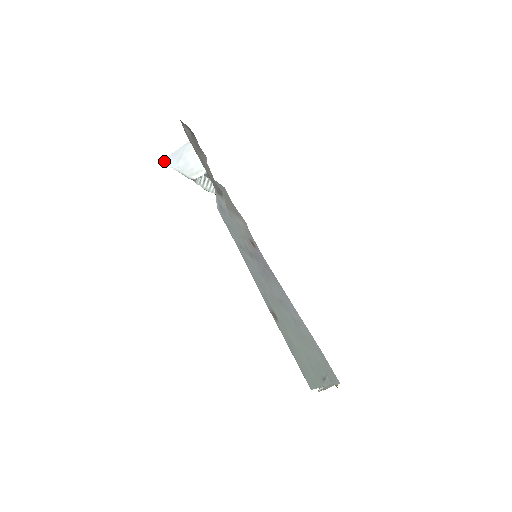
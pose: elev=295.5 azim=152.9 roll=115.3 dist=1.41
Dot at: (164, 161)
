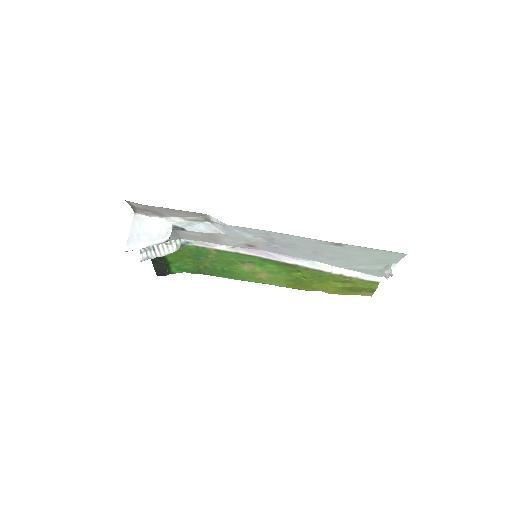
Dot at: (127, 251)
